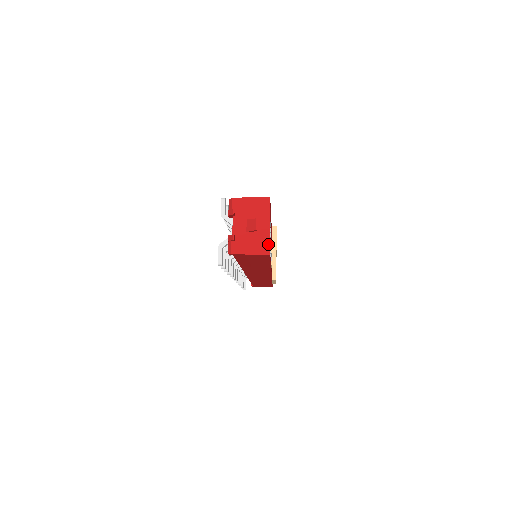
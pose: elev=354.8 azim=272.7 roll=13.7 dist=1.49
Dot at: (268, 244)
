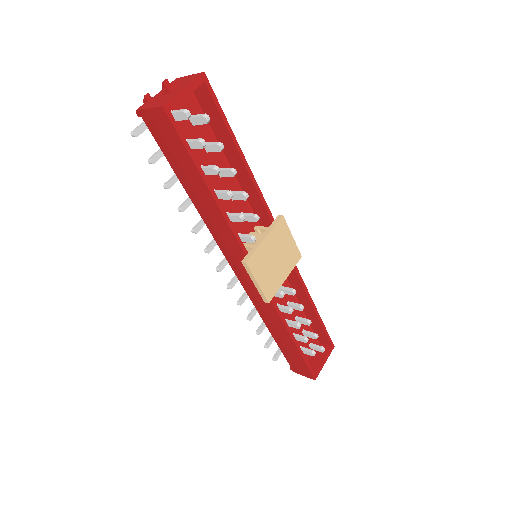
Dot at: (169, 100)
